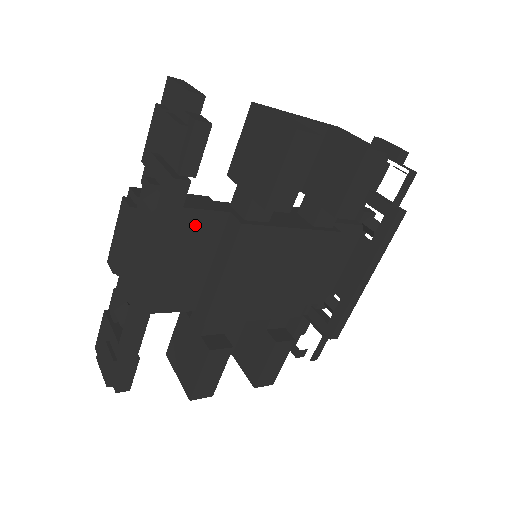
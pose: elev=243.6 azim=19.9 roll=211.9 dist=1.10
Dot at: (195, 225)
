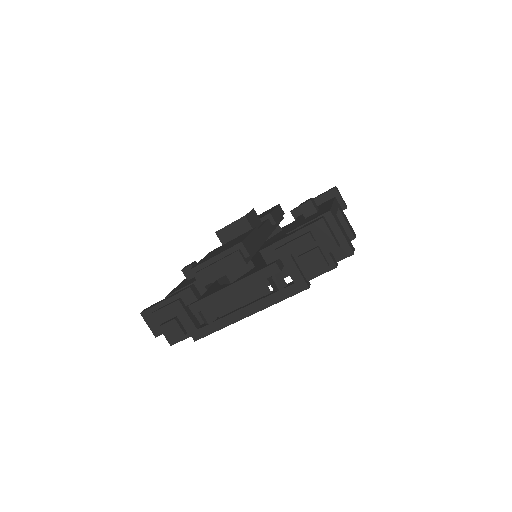
Dot at: occluded
